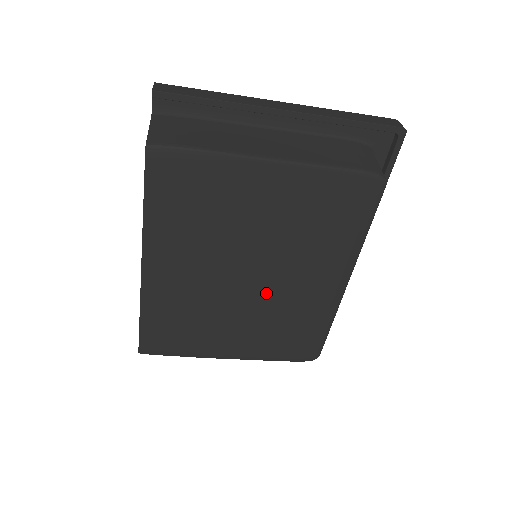
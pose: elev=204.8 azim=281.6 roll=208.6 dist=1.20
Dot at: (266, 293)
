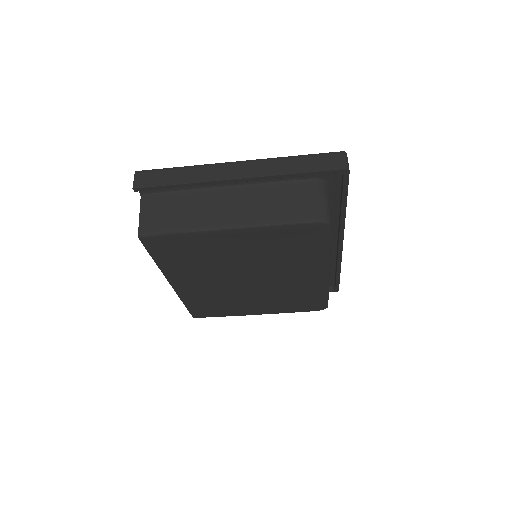
Dot at: (266, 286)
